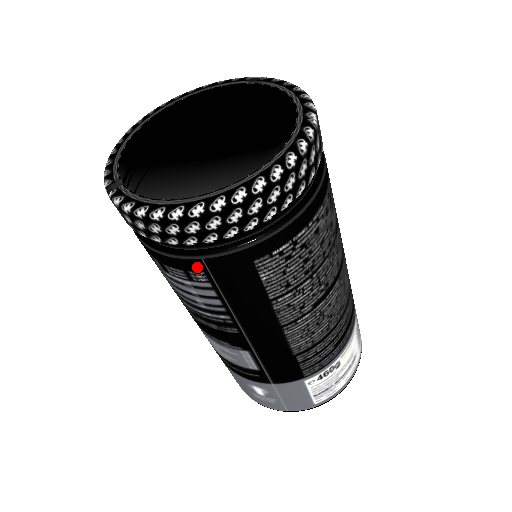
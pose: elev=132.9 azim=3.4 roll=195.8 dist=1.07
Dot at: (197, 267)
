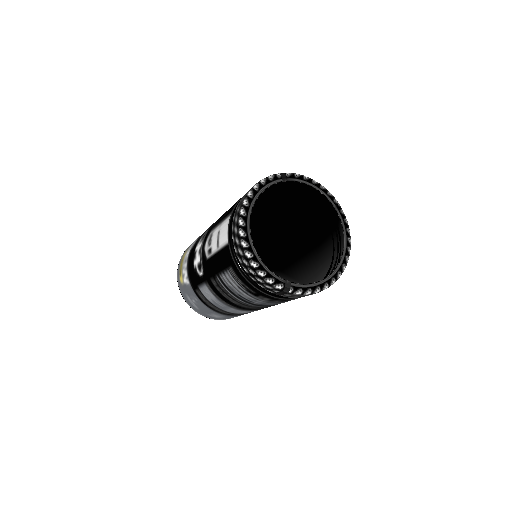
Dot at: occluded
